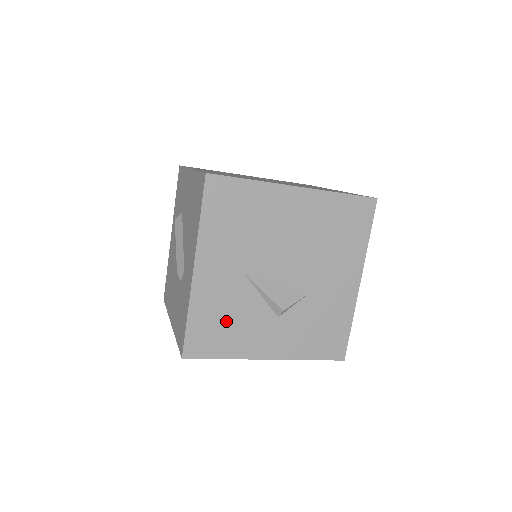
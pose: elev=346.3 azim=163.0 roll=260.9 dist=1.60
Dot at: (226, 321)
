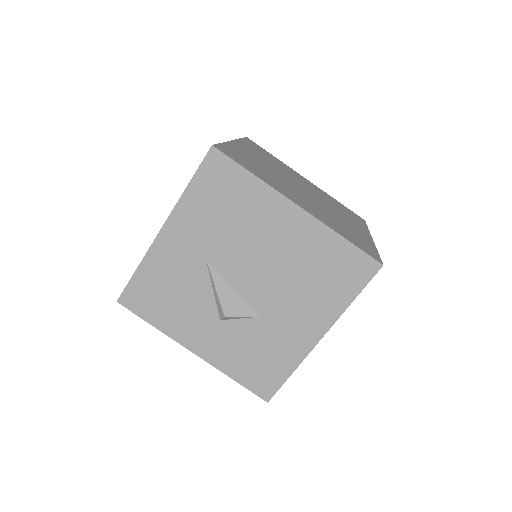
Dot at: (170, 293)
